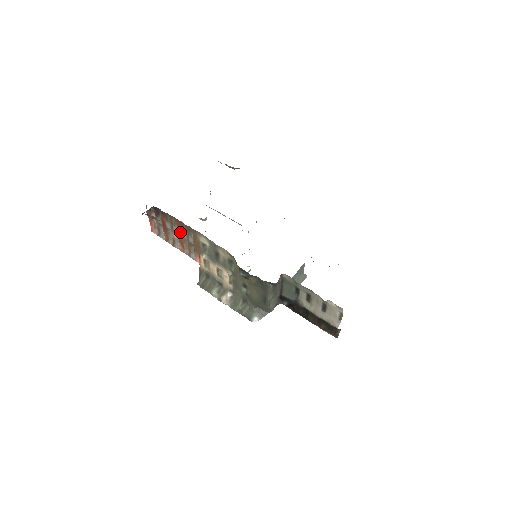
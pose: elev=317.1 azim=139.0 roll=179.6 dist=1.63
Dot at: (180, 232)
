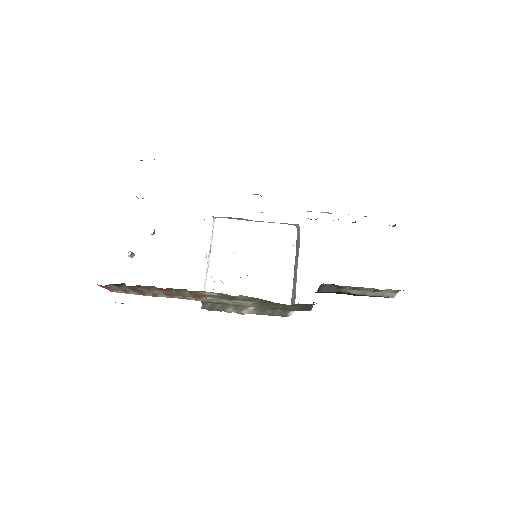
Dot at: (165, 292)
